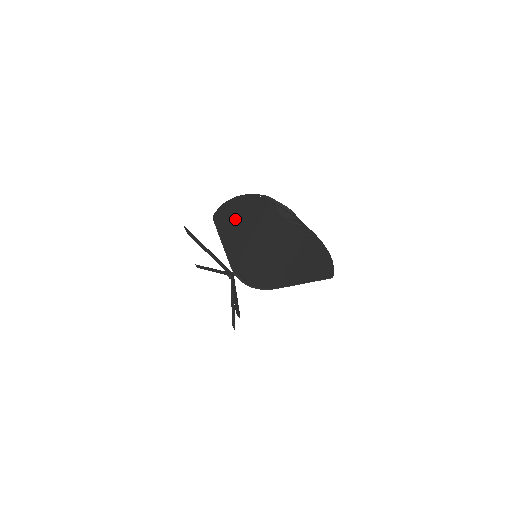
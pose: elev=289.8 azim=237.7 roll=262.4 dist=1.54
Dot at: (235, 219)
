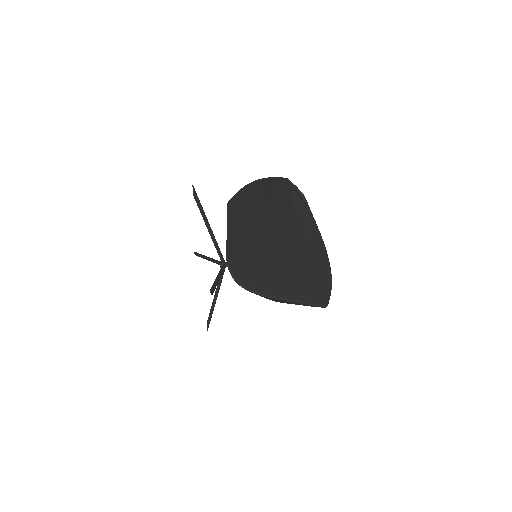
Dot at: (248, 204)
